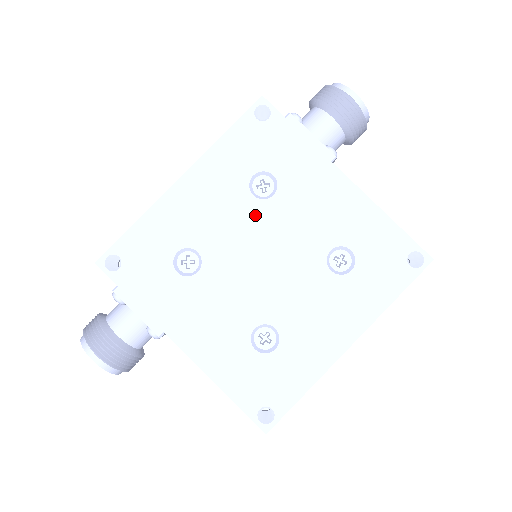
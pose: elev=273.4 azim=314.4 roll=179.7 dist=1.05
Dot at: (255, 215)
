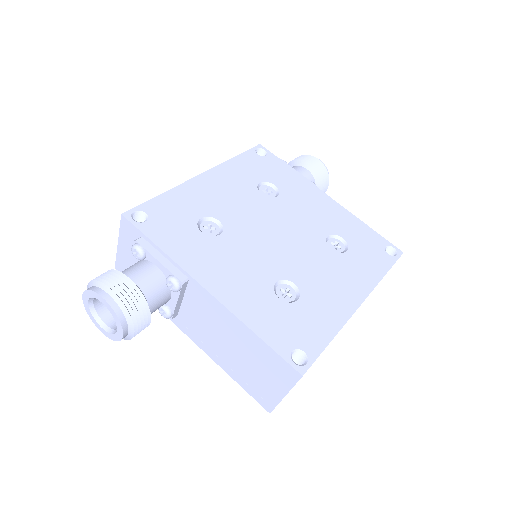
Dot at: (265, 205)
